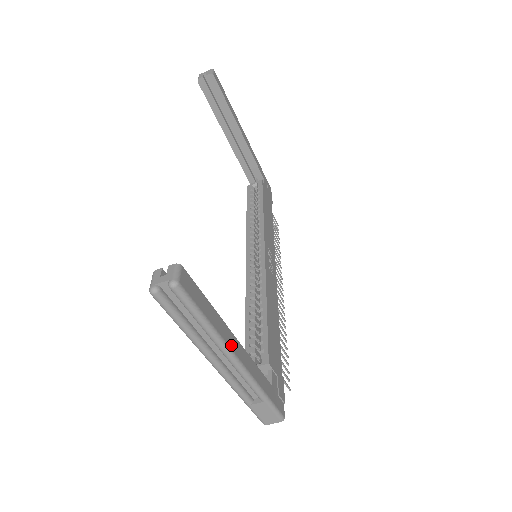
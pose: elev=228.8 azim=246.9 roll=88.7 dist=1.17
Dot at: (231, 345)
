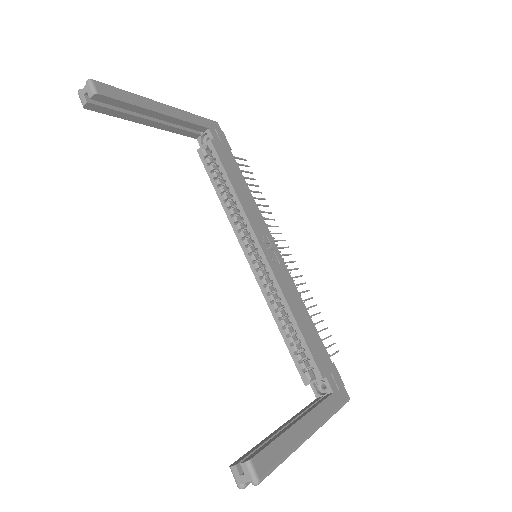
Dot at: (303, 435)
